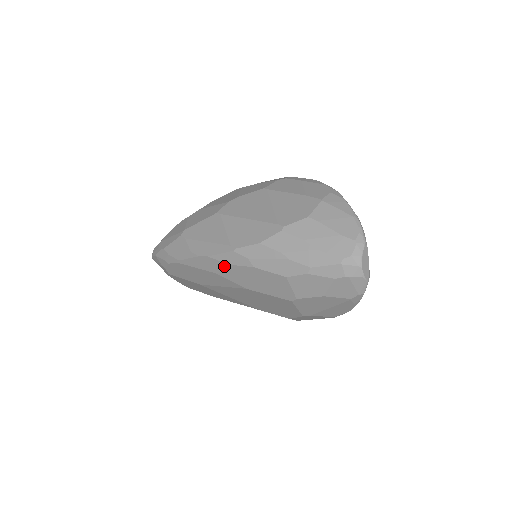
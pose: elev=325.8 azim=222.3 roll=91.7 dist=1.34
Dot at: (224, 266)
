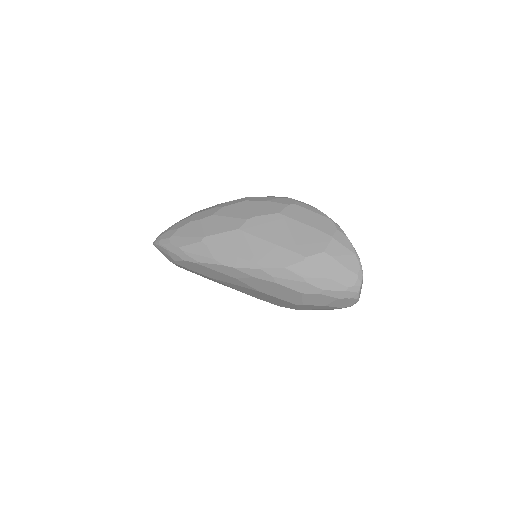
Dot at: (247, 277)
